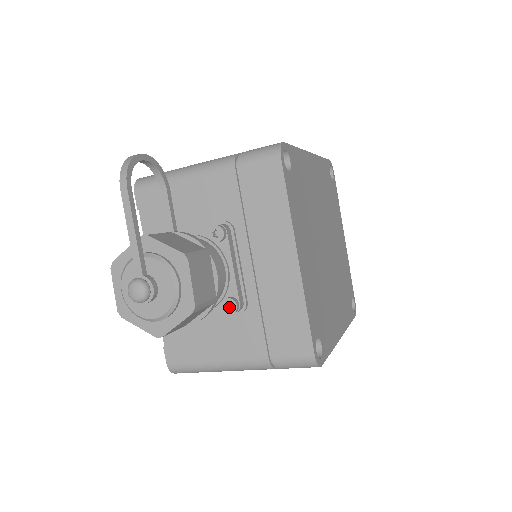
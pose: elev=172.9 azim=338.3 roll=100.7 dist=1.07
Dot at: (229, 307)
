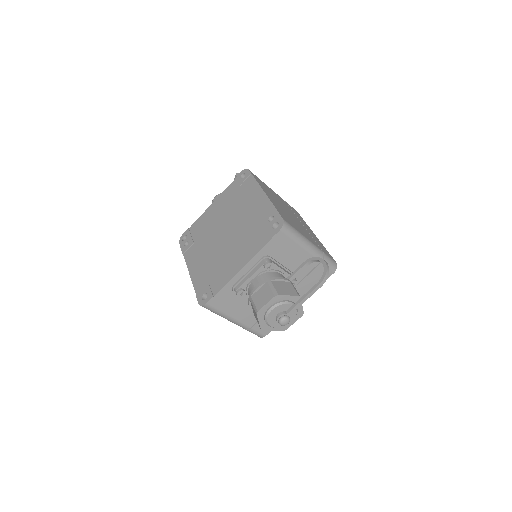
Dot at: occluded
